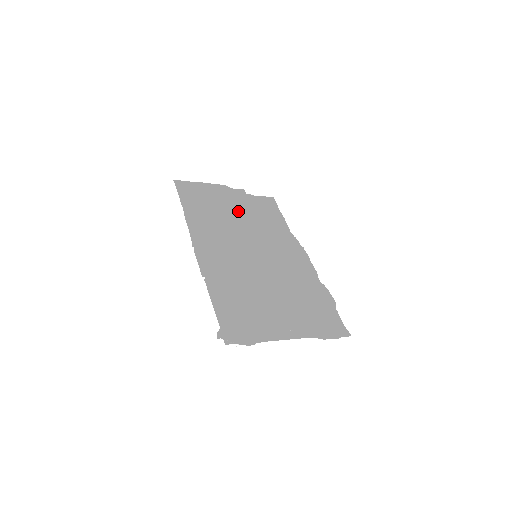
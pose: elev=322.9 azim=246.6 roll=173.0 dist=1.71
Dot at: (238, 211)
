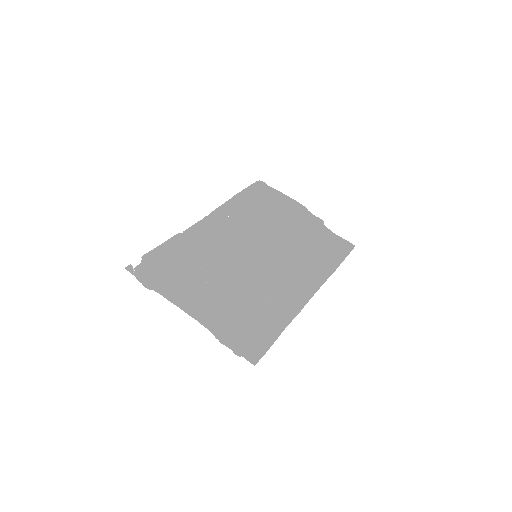
Dot at: (288, 224)
